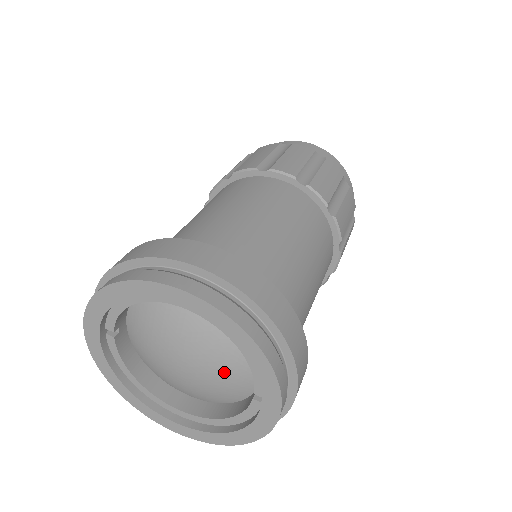
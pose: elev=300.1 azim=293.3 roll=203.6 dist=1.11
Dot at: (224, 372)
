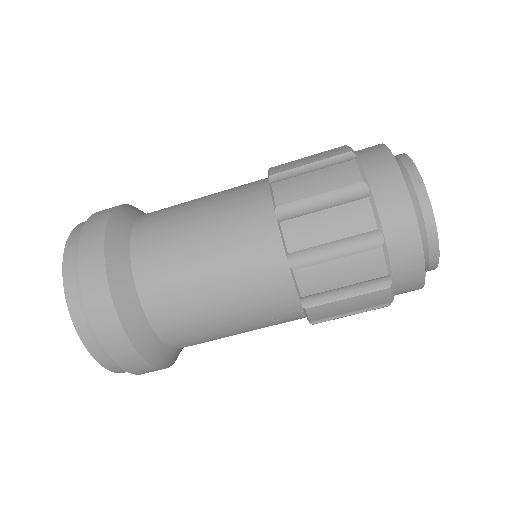
Dot at: occluded
